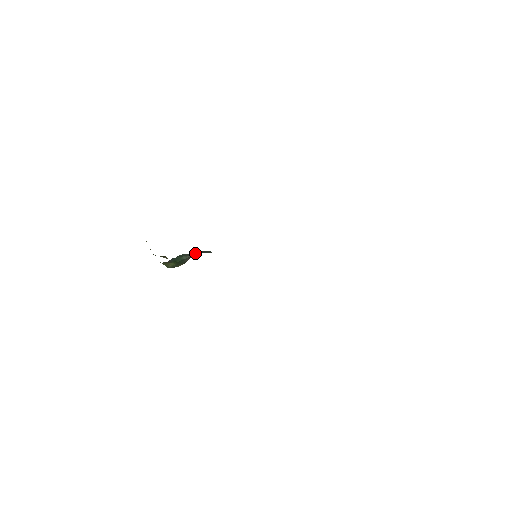
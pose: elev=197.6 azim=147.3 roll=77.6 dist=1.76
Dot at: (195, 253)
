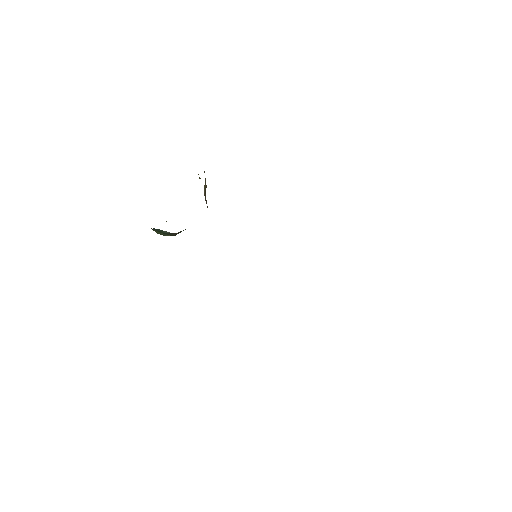
Dot at: occluded
